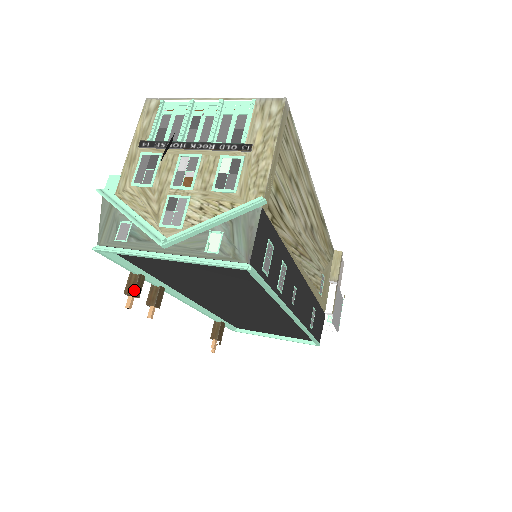
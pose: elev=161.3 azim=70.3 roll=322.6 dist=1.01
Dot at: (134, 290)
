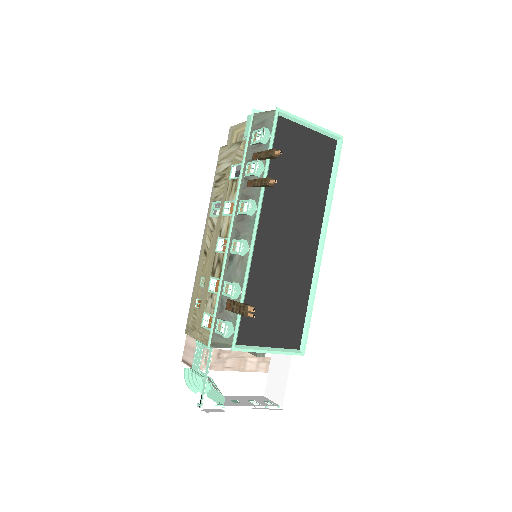
Dot at: occluded
